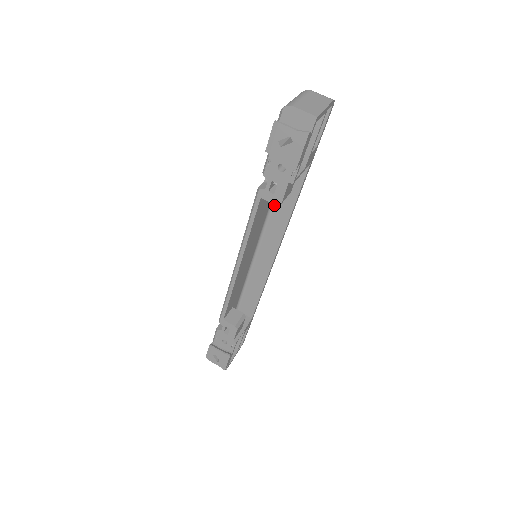
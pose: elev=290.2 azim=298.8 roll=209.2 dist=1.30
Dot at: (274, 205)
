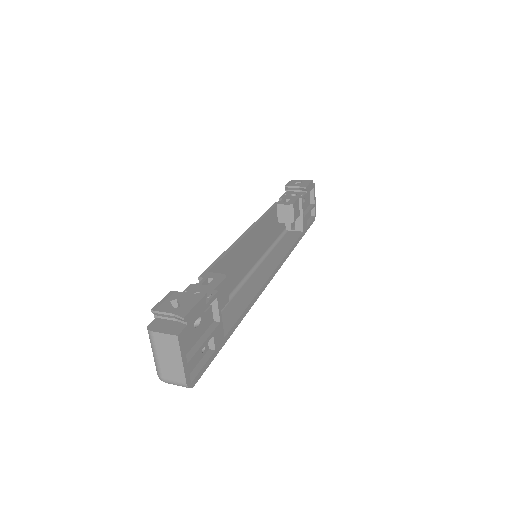
Dot at: (272, 250)
